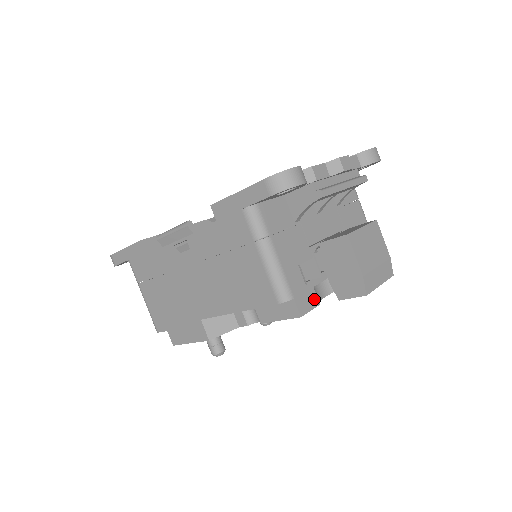
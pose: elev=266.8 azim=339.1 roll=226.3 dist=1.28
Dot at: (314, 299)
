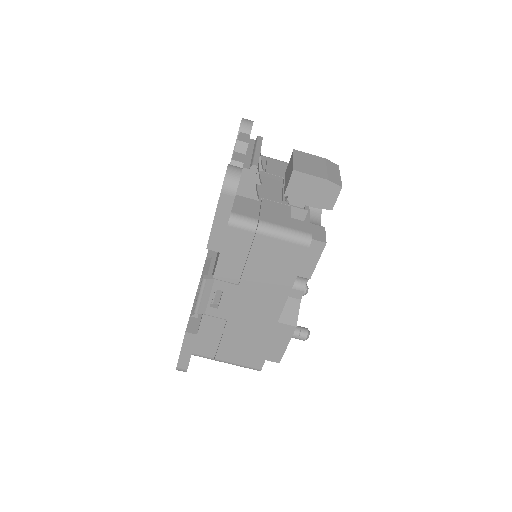
Dot at: (319, 228)
